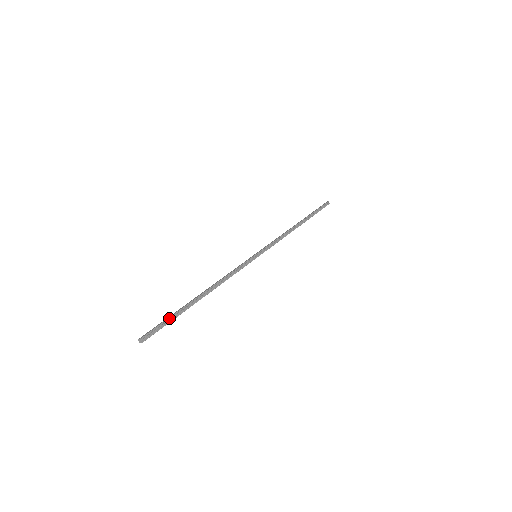
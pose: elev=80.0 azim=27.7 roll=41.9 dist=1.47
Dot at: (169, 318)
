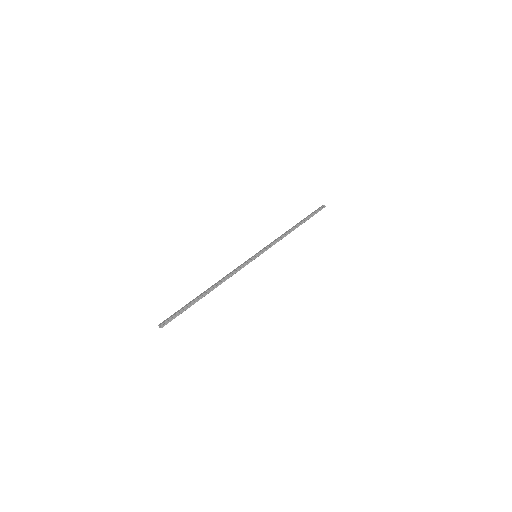
Dot at: (183, 309)
